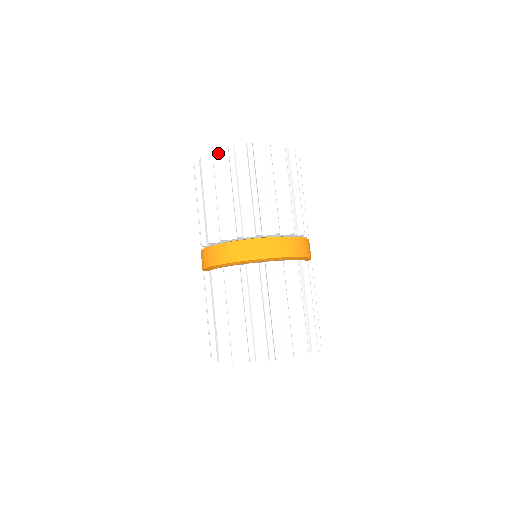
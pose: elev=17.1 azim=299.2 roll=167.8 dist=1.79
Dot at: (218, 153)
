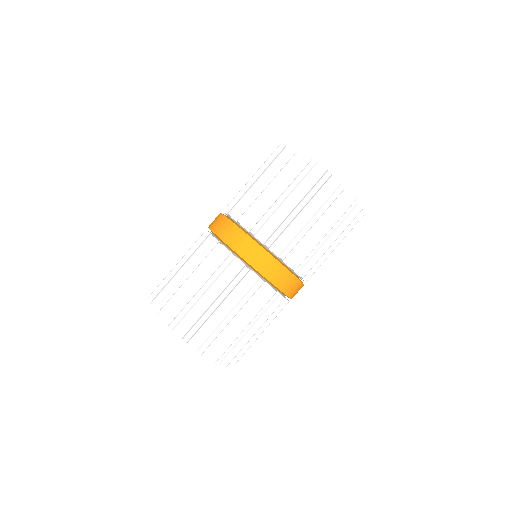
Dot at: (282, 148)
